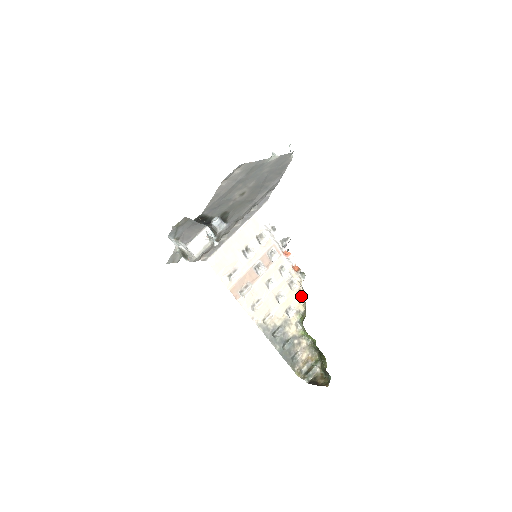
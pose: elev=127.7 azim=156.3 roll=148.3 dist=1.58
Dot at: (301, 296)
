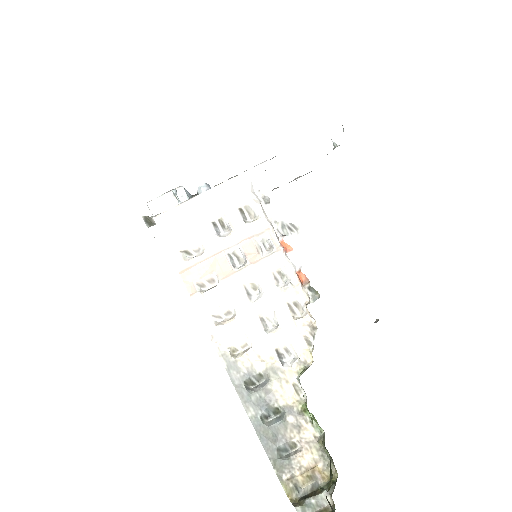
Dot at: (314, 338)
